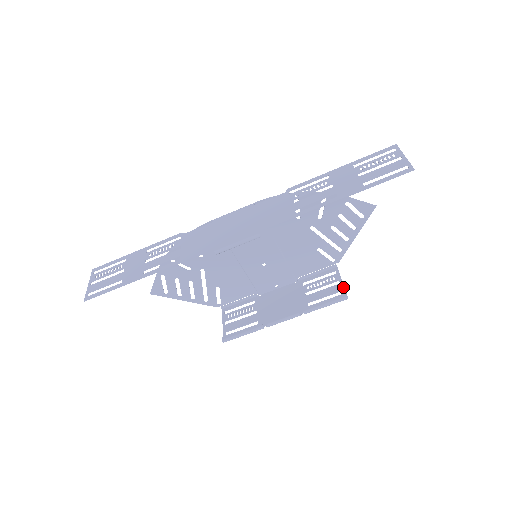
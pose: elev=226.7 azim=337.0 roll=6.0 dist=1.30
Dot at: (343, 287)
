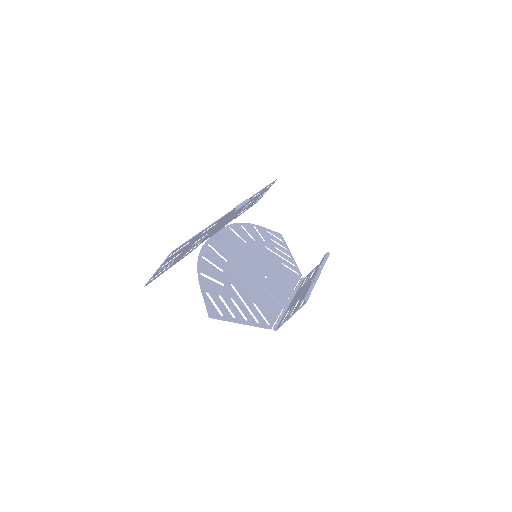
Dot at: occluded
